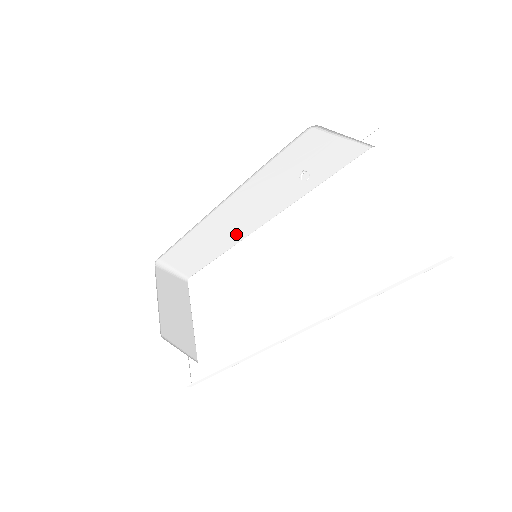
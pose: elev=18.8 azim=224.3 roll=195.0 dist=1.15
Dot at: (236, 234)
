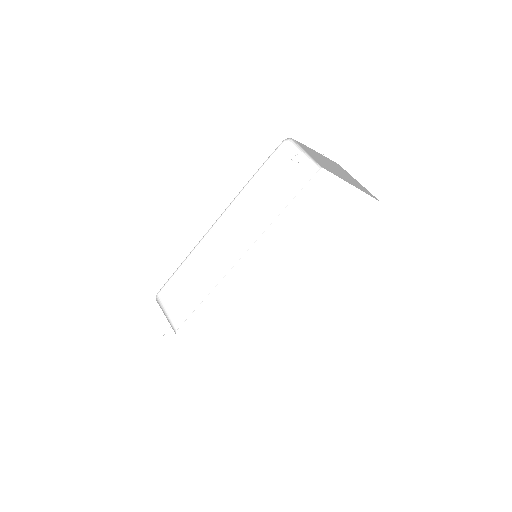
Dot at: (224, 264)
